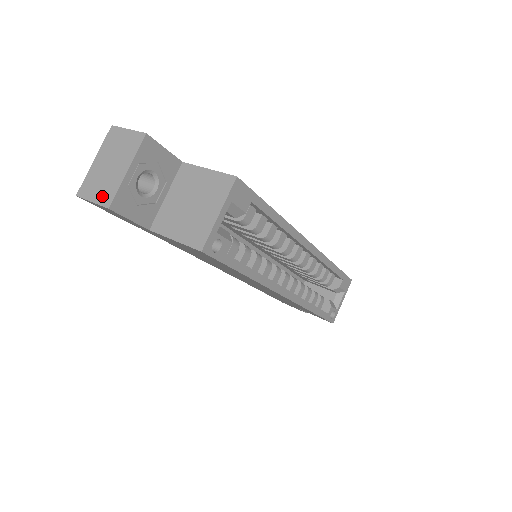
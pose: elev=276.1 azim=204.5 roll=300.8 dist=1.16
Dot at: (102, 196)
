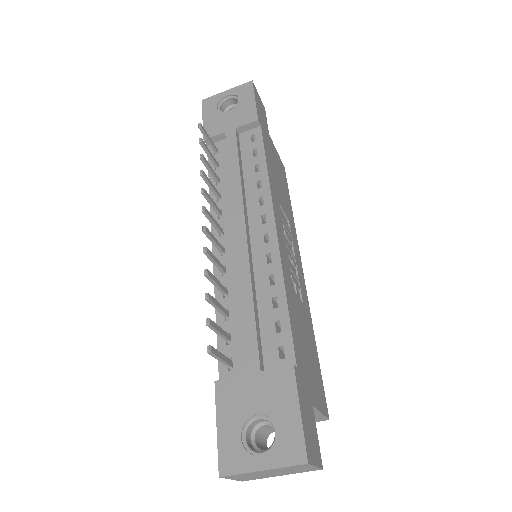
Dot at: (245, 479)
